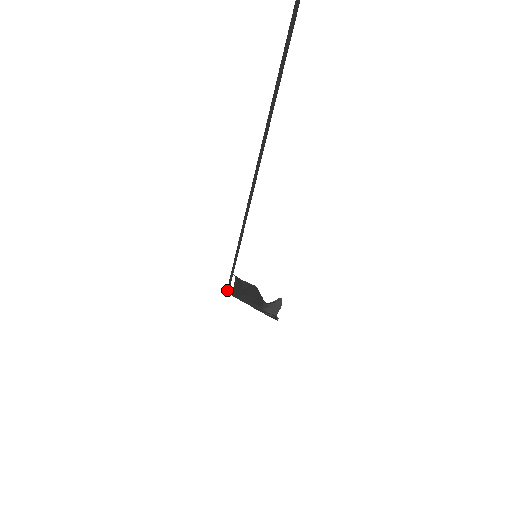
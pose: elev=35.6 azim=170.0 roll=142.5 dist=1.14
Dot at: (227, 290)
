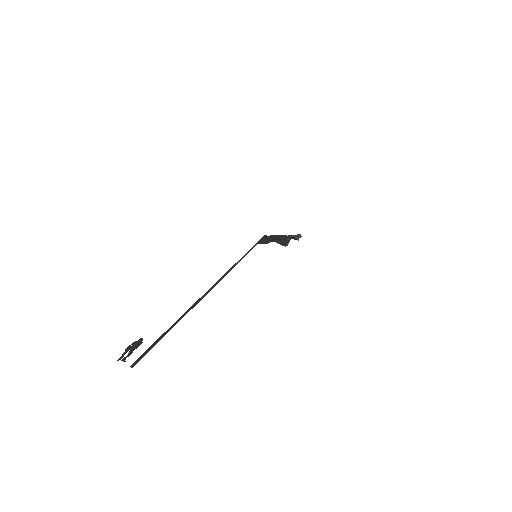
Dot at: occluded
